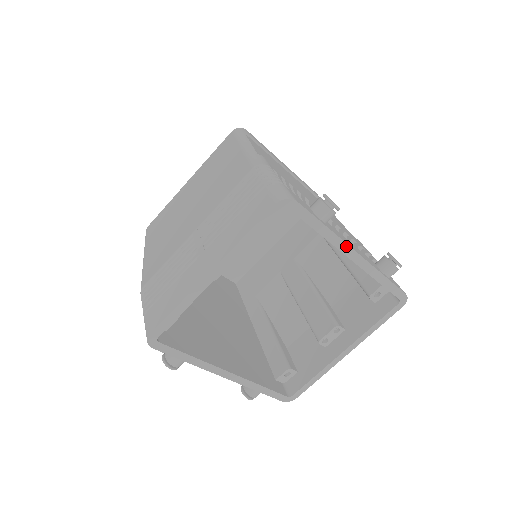
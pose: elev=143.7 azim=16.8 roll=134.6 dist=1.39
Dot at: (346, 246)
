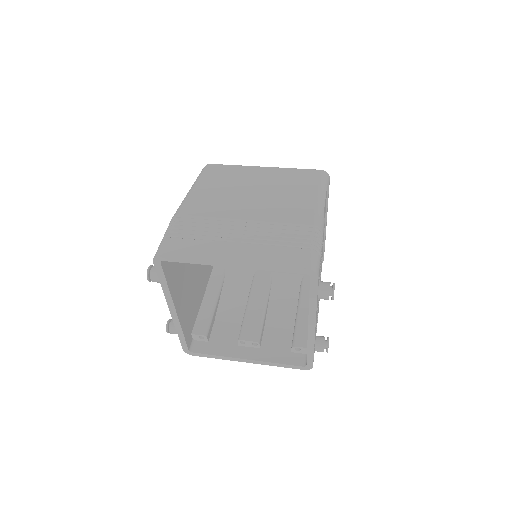
Dot at: (314, 318)
